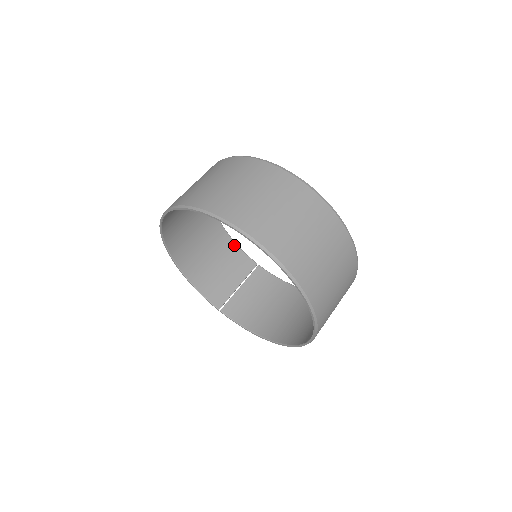
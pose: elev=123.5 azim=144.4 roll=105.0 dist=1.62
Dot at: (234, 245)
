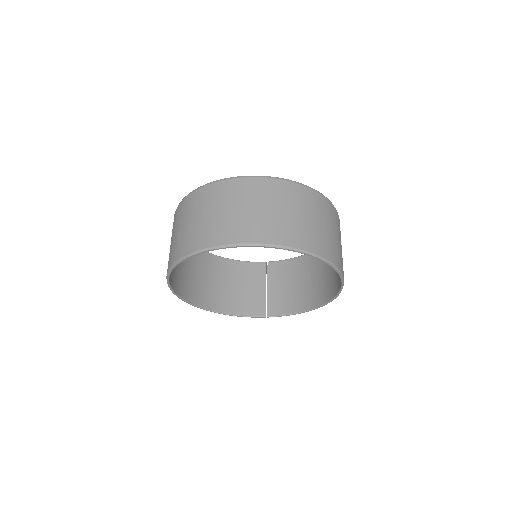
Dot at: (238, 263)
